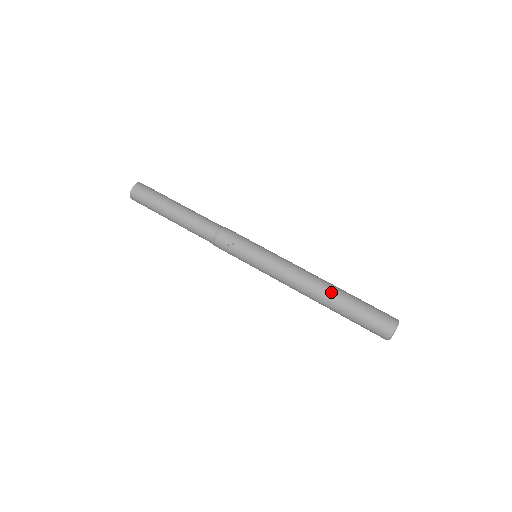
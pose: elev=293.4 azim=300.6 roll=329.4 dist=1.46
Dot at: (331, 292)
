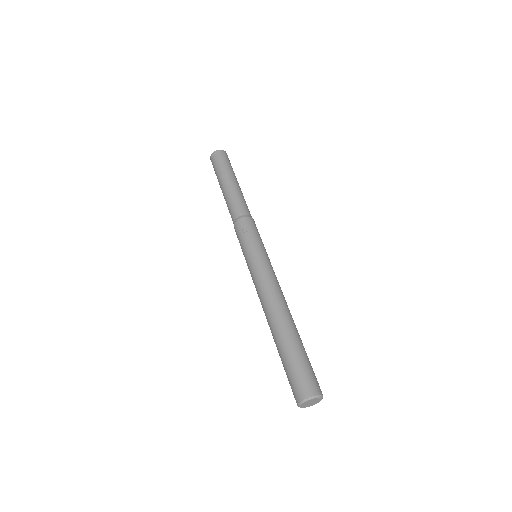
Dot at: (286, 322)
